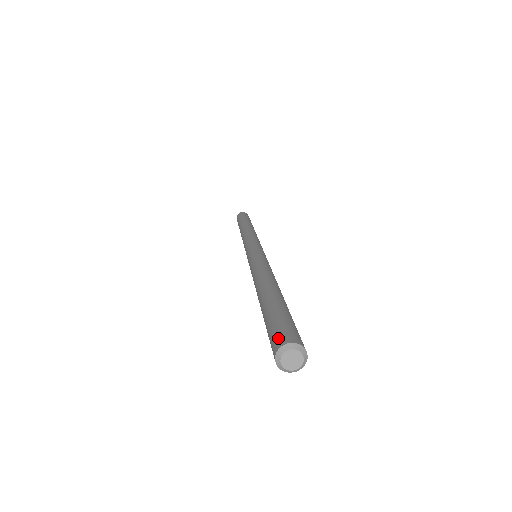
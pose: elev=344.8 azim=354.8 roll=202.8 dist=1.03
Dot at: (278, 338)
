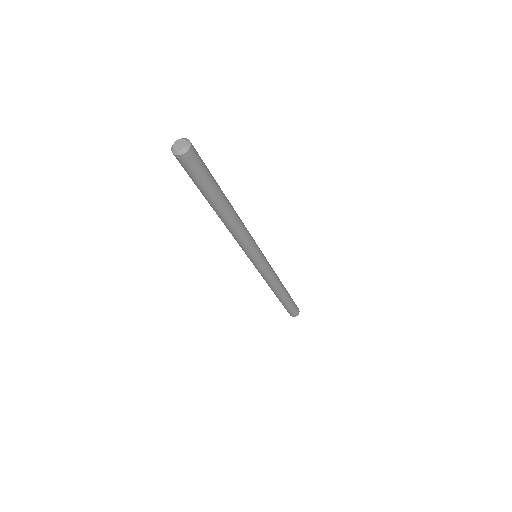
Dot at: occluded
